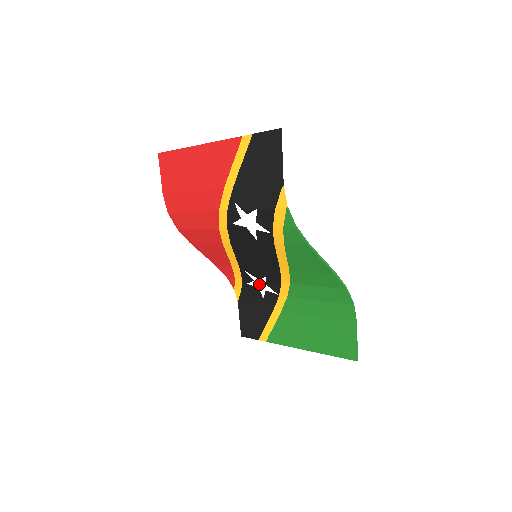
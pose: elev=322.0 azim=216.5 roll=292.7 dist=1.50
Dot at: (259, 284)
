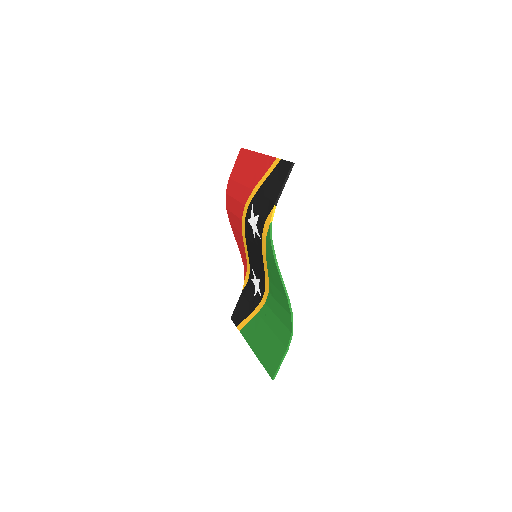
Dot at: (256, 283)
